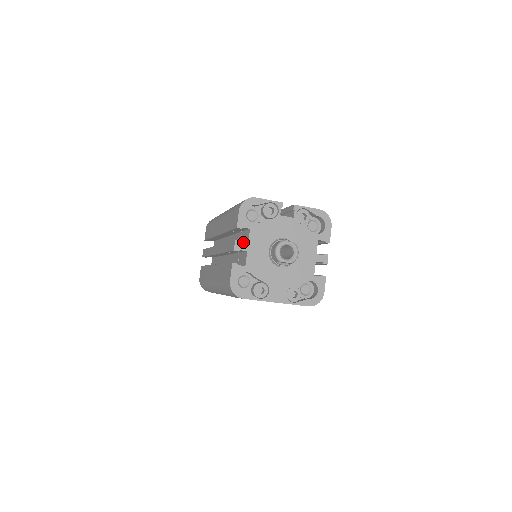
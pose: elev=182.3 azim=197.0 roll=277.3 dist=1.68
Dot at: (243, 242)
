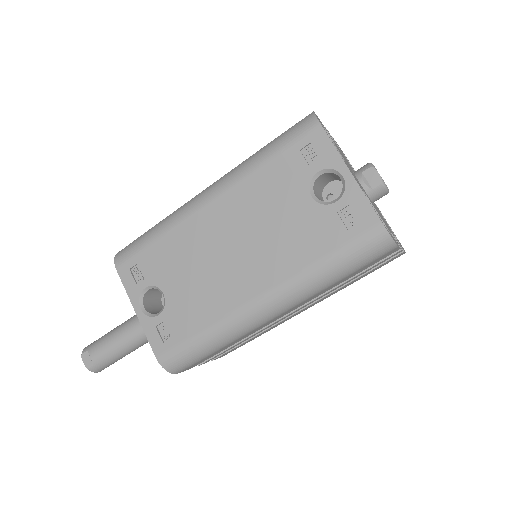
Dot at: occluded
